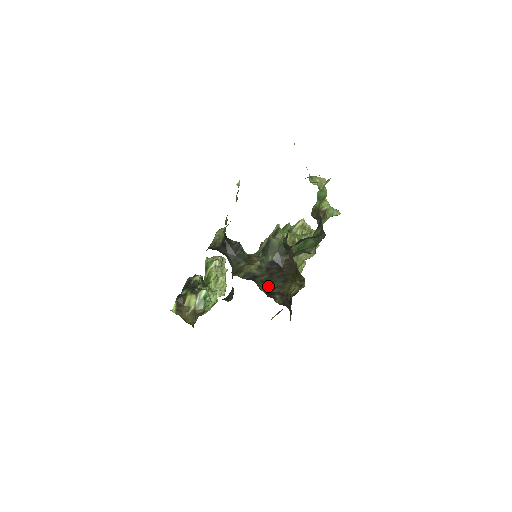
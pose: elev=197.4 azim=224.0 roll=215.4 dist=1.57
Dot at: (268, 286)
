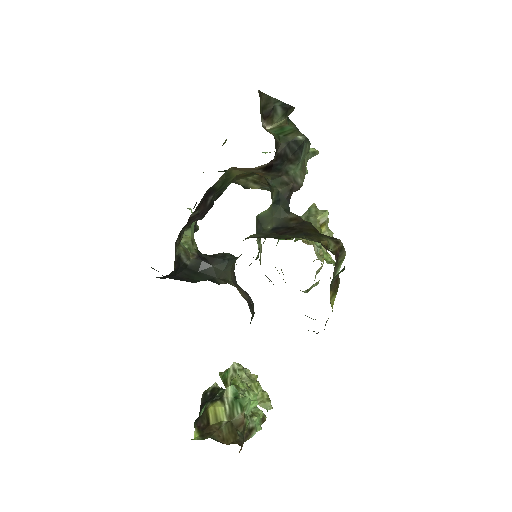
Dot at: (284, 237)
